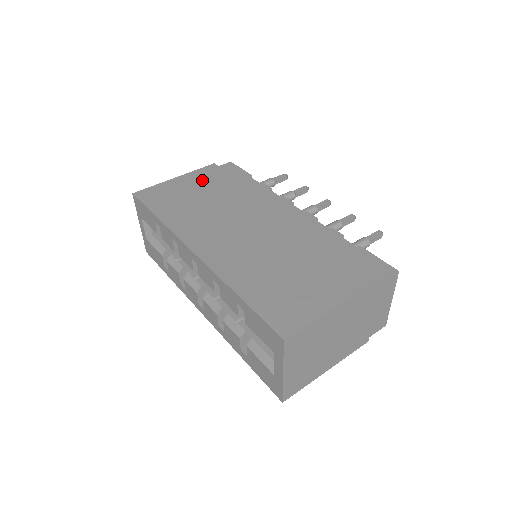
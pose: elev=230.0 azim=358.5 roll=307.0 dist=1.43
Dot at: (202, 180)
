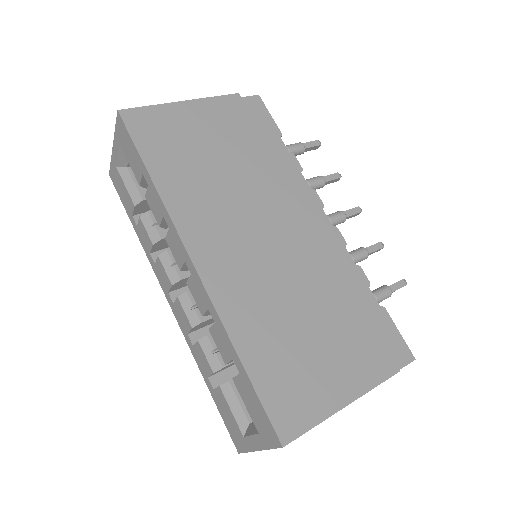
Dot at: (219, 121)
